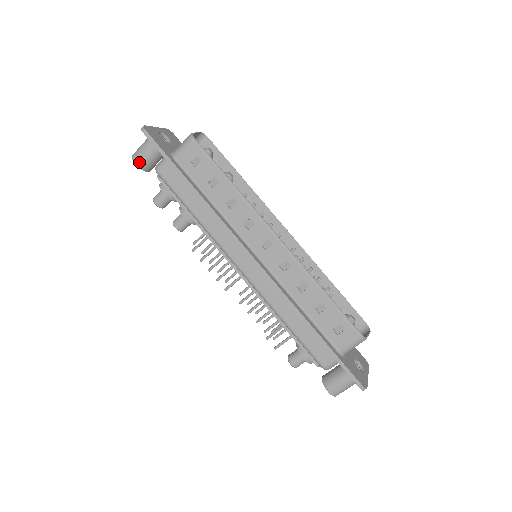
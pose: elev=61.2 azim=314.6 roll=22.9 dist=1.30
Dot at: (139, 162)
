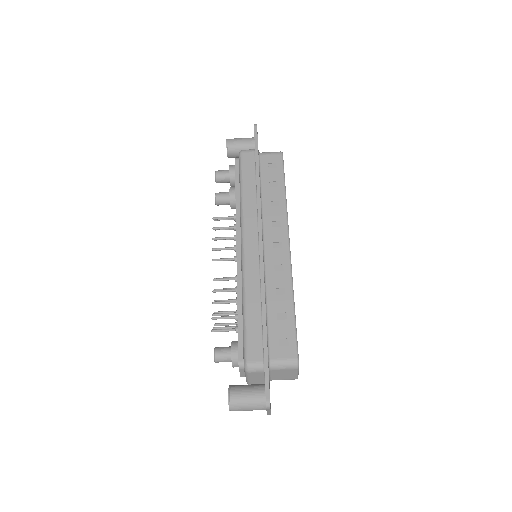
Dot at: (230, 143)
